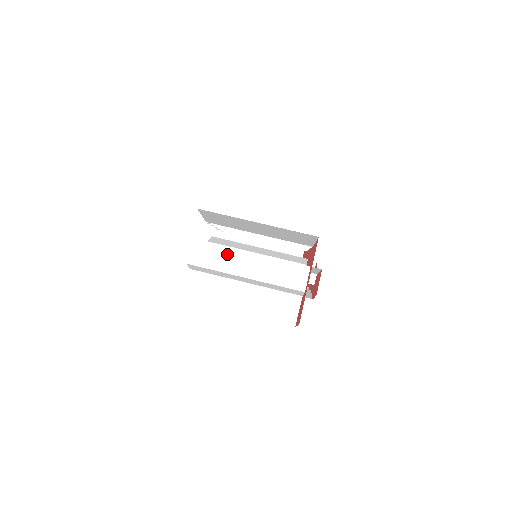
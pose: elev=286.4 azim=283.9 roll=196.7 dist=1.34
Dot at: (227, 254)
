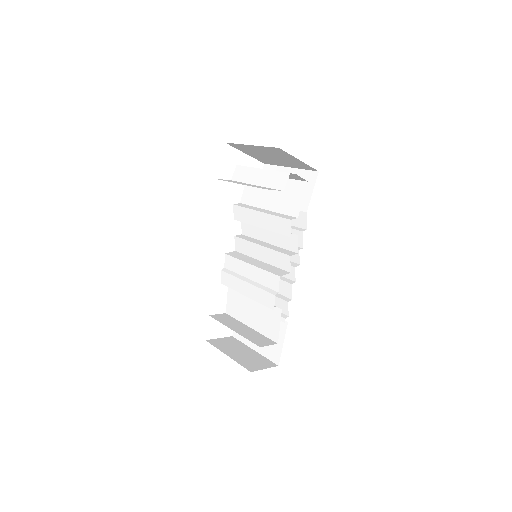
Dot at: occluded
